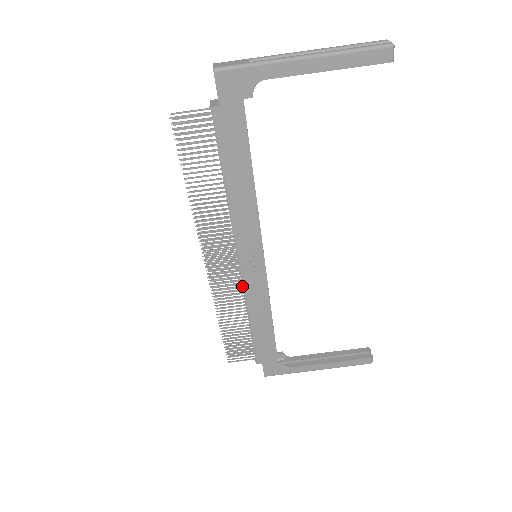
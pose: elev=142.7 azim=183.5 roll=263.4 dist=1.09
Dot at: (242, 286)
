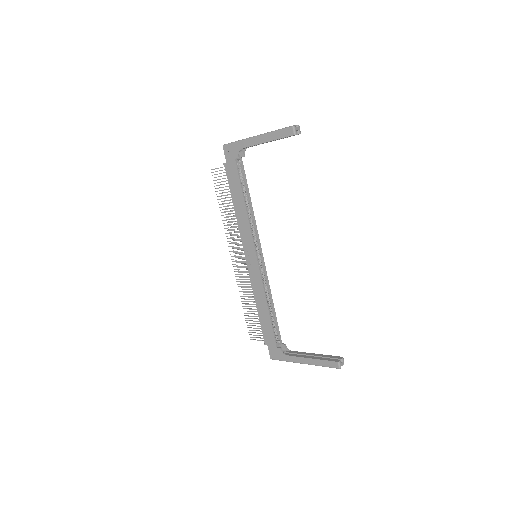
Dot at: (250, 276)
